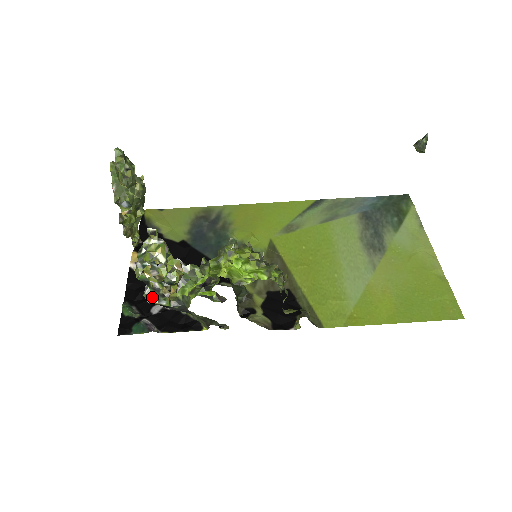
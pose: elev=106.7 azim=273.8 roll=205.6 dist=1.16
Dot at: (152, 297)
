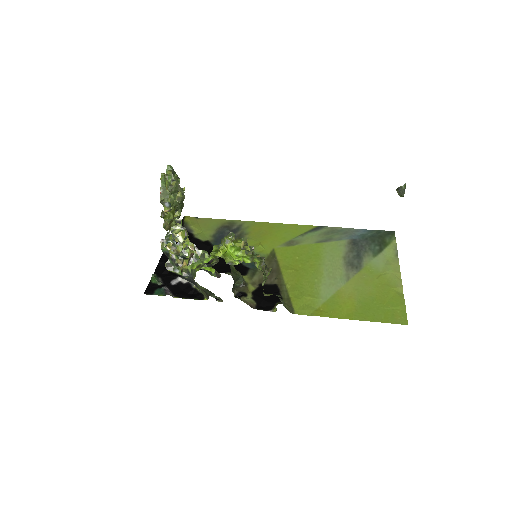
Dot at: (170, 266)
